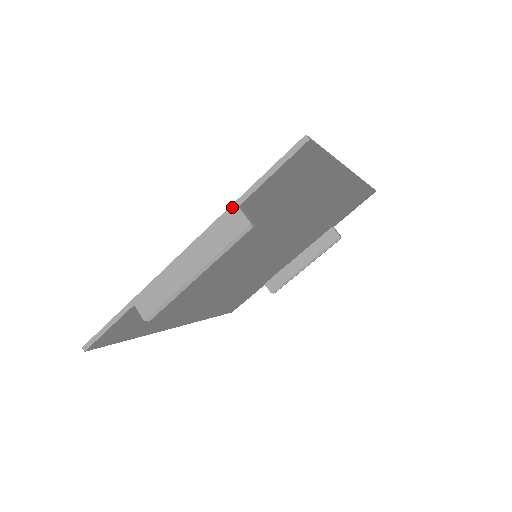
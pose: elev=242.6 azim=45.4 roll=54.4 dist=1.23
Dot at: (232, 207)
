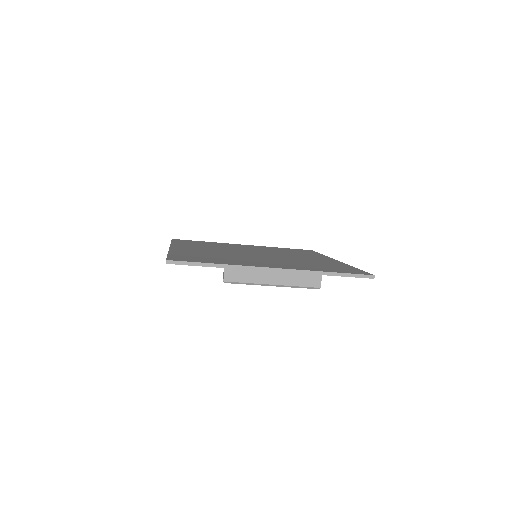
Dot at: (319, 272)
